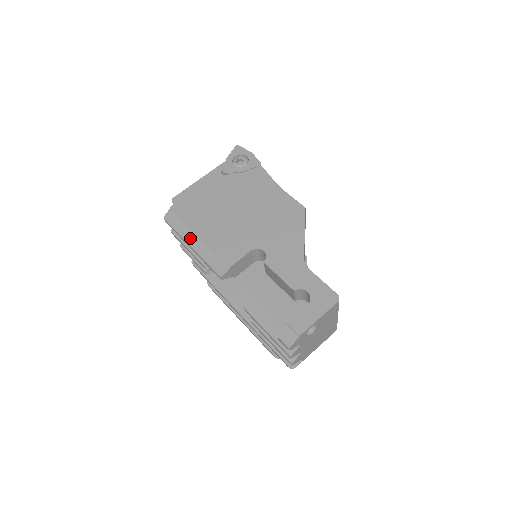
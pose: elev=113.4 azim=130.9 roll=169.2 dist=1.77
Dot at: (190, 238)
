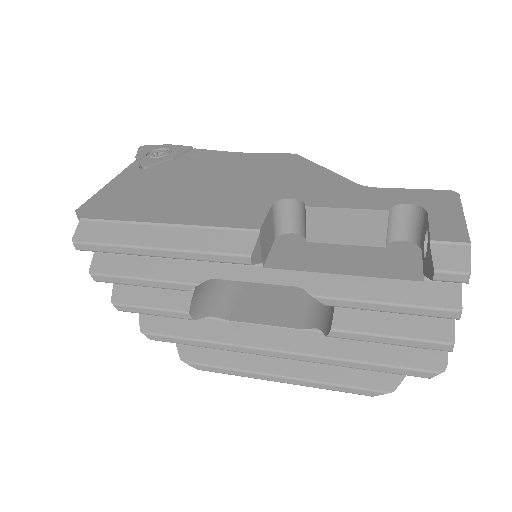
Dot at: (148, 237)
